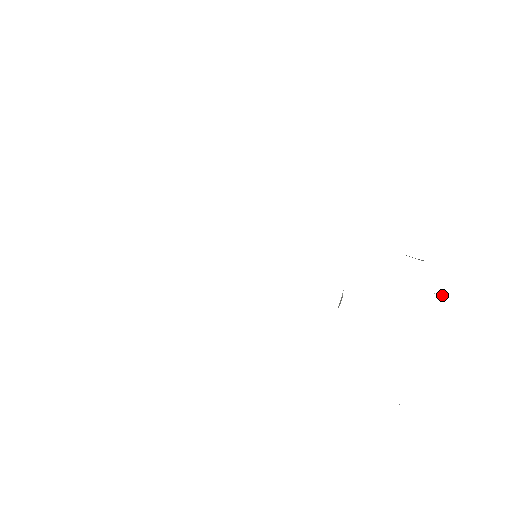
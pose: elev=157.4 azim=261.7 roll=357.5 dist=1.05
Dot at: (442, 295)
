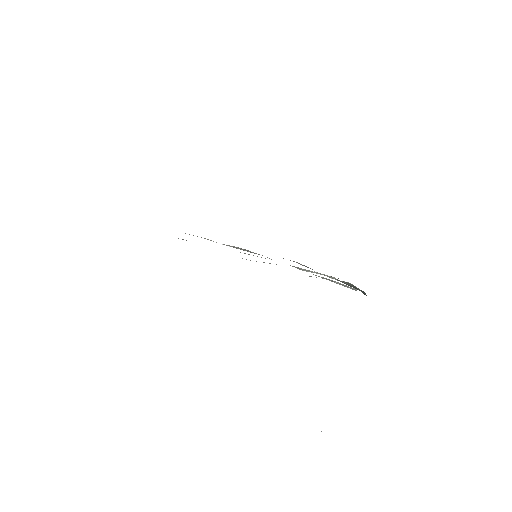
Dot at: (336, 282)
